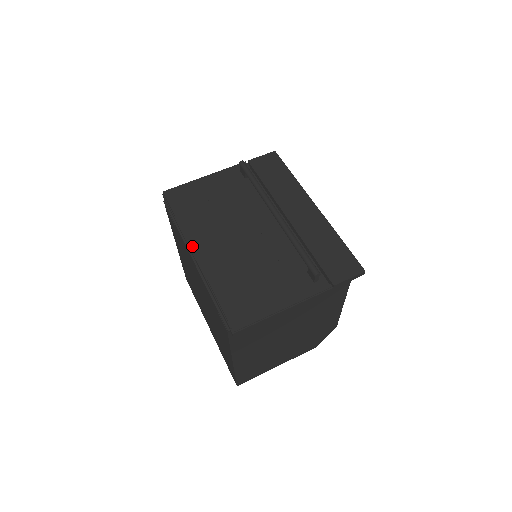
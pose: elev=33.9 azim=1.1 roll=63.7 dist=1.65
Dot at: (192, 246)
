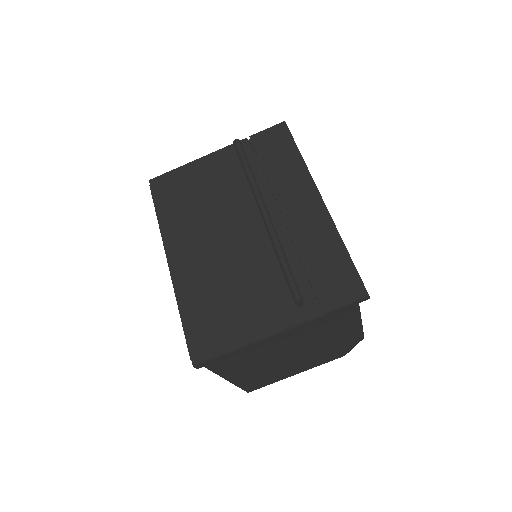
Dot at: (167, 251)
